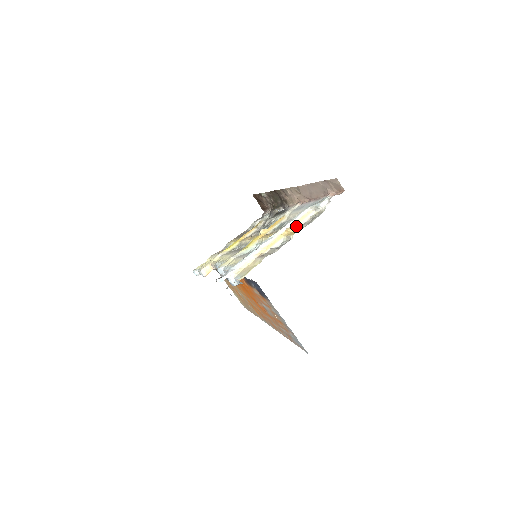
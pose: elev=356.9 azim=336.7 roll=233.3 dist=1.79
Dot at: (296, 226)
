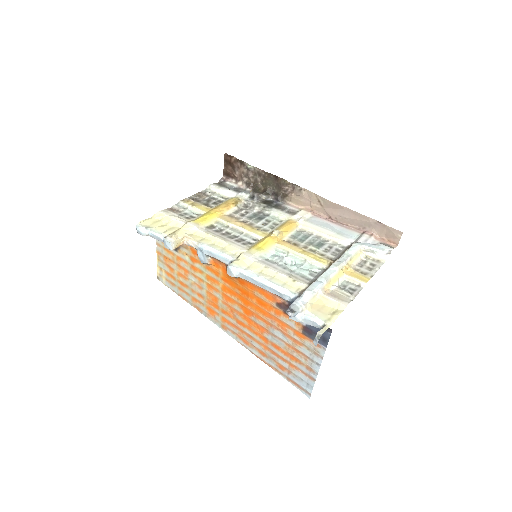
Dot at: (353, 264)
